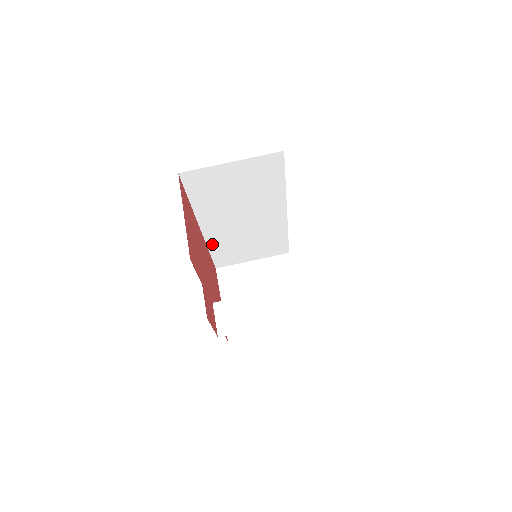
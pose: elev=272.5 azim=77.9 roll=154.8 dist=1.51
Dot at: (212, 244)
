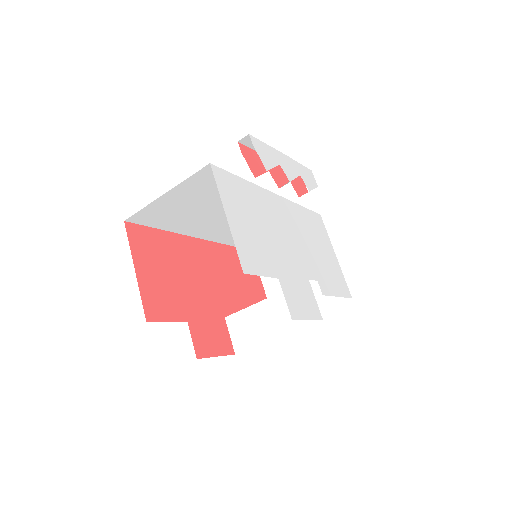
Dot at: (225, 240)
